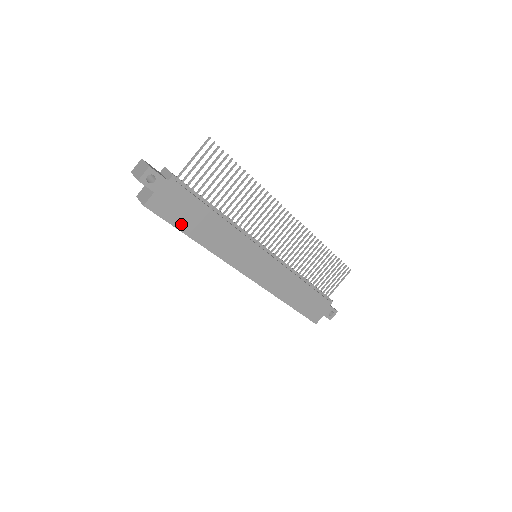
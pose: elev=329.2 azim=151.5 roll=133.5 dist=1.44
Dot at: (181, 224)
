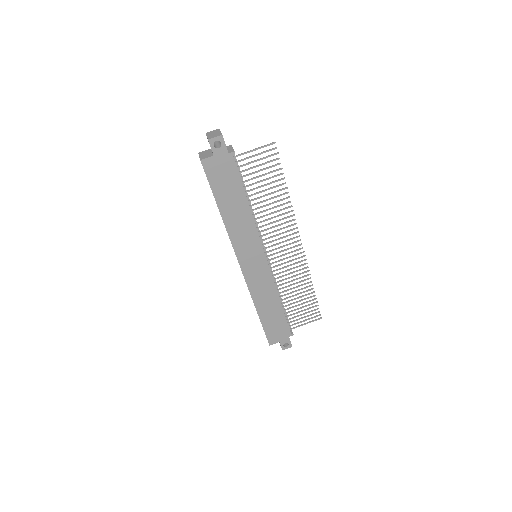
Dot at: (218, 192)
